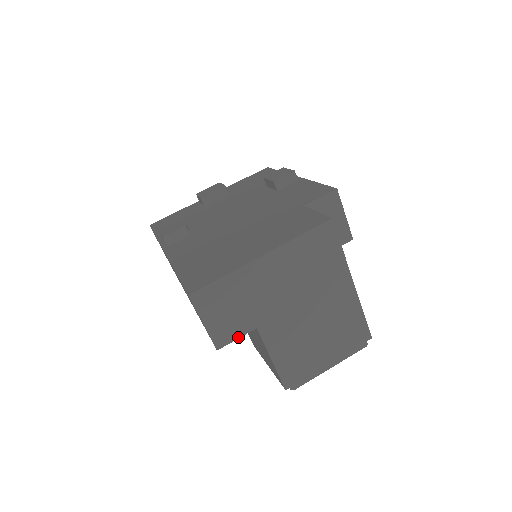
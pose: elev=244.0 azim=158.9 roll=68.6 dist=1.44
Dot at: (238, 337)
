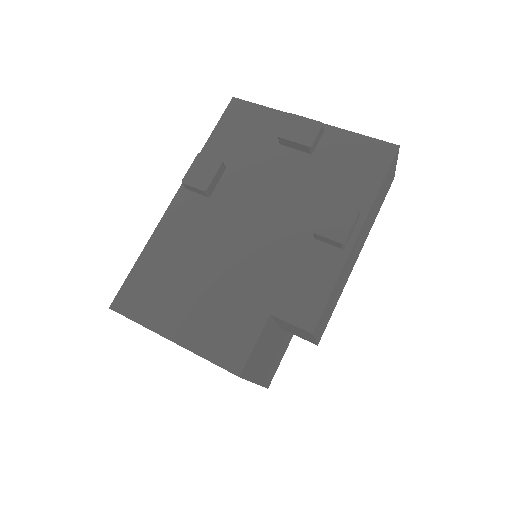
Dot at: occluded
